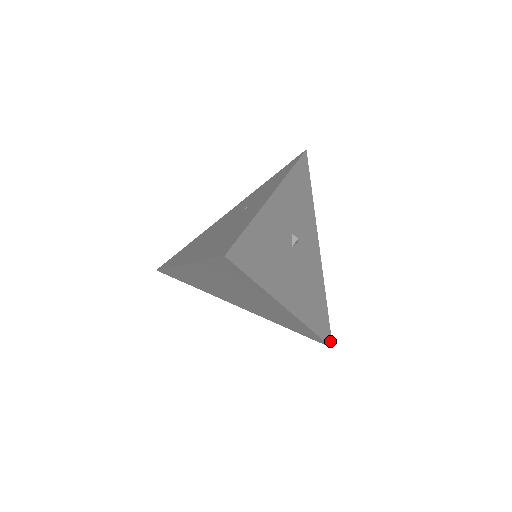
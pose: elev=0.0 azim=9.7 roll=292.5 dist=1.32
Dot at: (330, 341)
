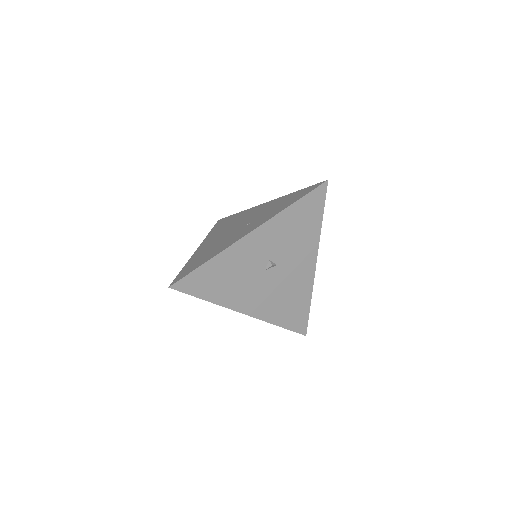
Dot at: (304, 331)
